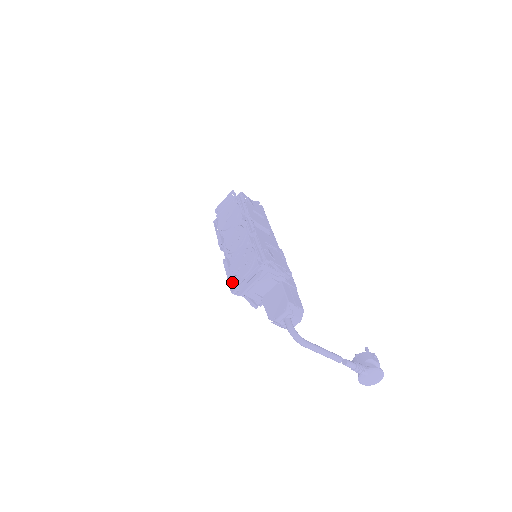
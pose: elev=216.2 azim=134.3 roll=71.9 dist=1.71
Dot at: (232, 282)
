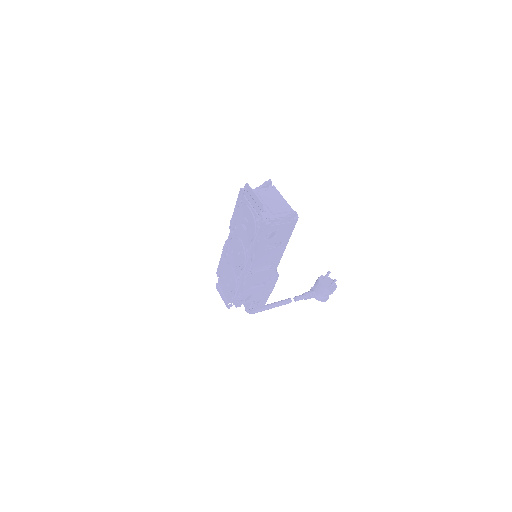
Dot at: (219, 270)
